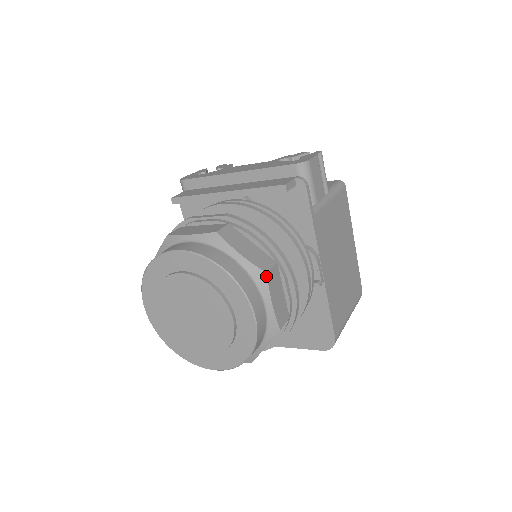
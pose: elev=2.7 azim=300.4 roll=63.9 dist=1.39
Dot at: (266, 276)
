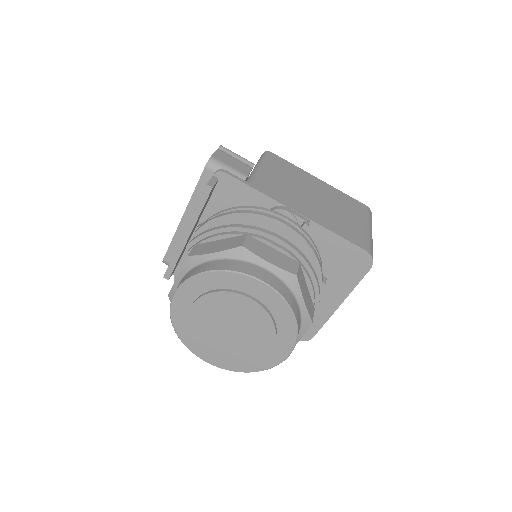
Dot at: (244, 248)
